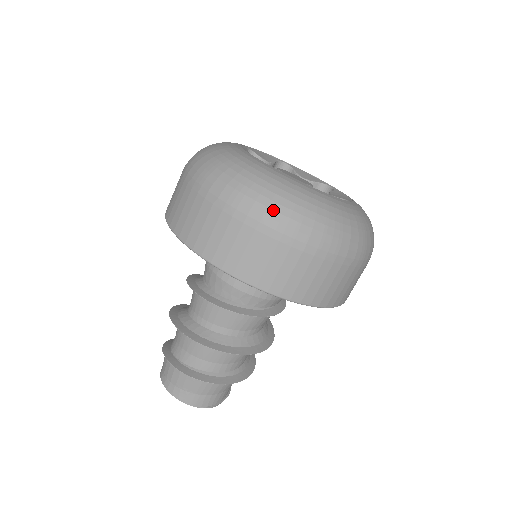
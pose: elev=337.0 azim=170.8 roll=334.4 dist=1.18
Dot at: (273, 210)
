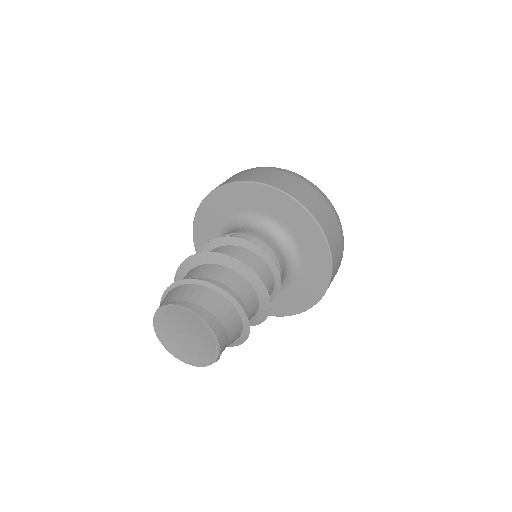
Dot at: (334, 208)
